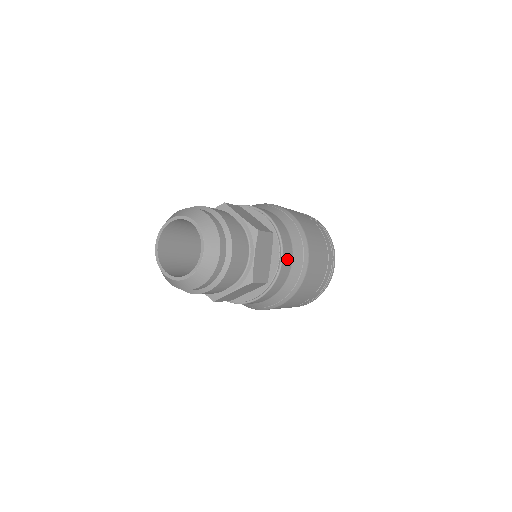
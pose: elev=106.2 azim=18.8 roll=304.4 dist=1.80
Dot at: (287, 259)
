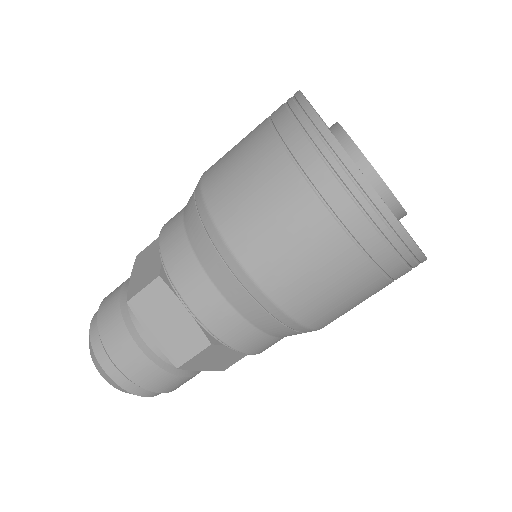
Dot at: (262, 346)
